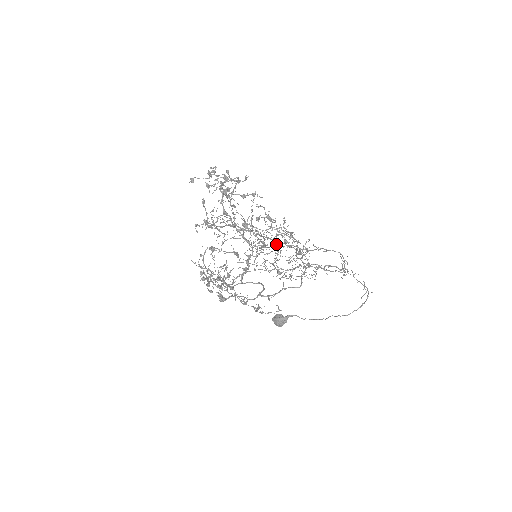
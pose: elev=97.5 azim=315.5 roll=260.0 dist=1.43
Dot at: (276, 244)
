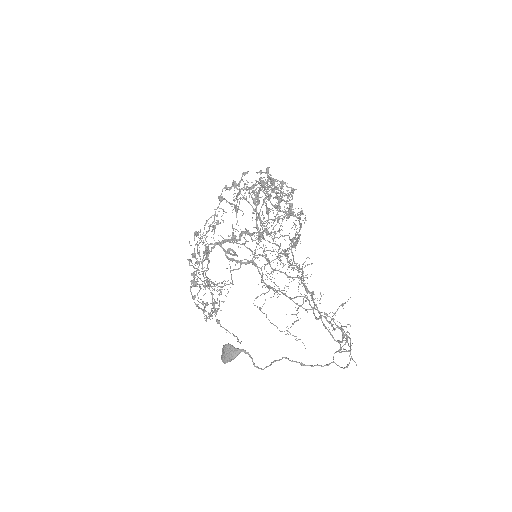
Dot at: occluded
